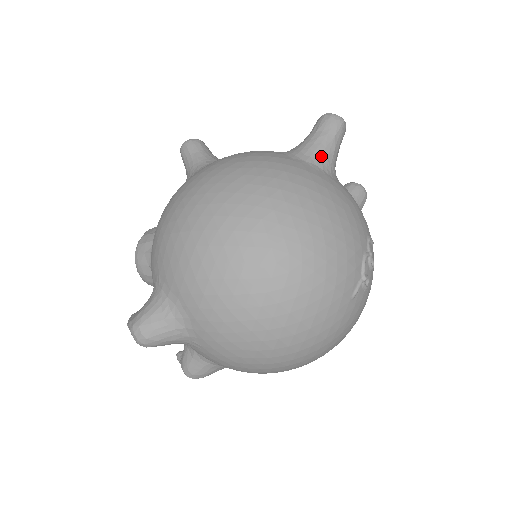
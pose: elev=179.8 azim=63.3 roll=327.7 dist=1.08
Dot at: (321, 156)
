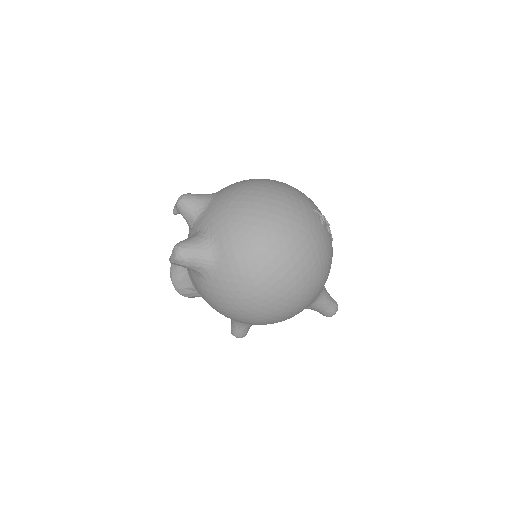
Dot at: occluded
